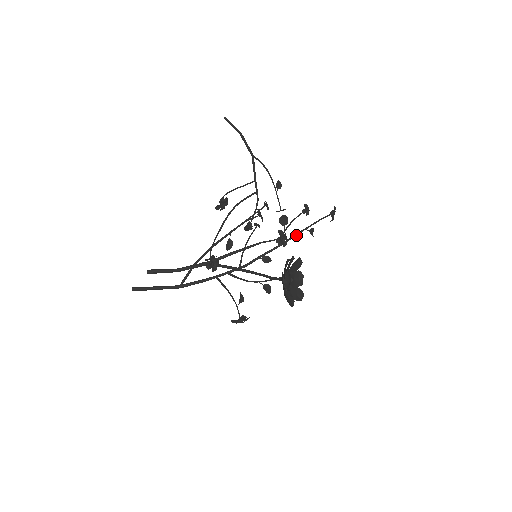
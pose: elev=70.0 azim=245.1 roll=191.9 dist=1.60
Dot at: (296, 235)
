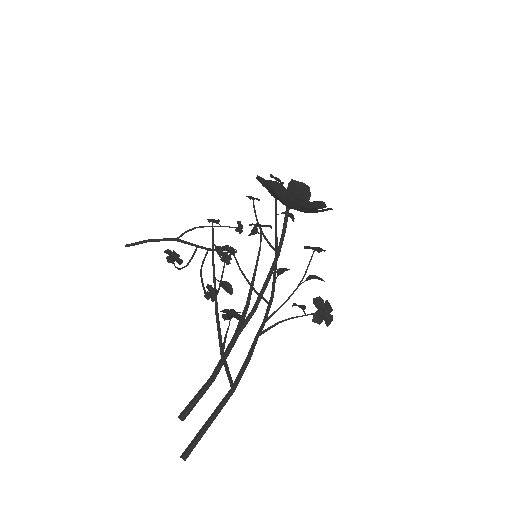
Dot at: (276, 226)
